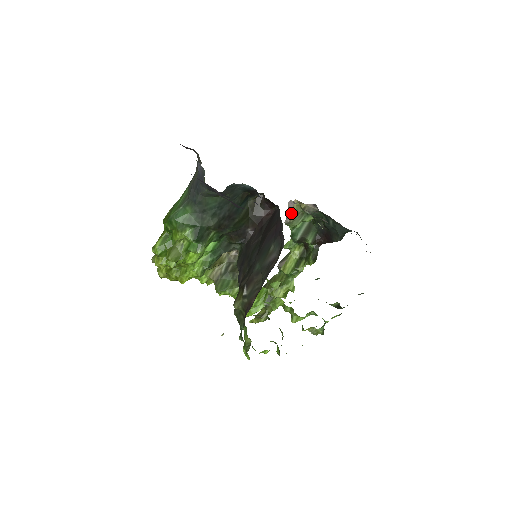
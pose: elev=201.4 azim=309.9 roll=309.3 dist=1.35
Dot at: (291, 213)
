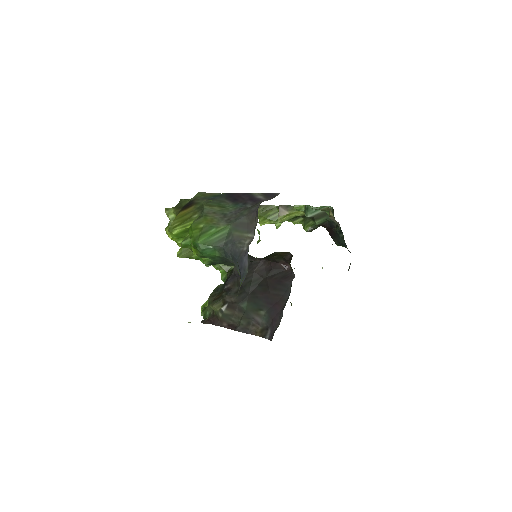
Dot at: occluded
